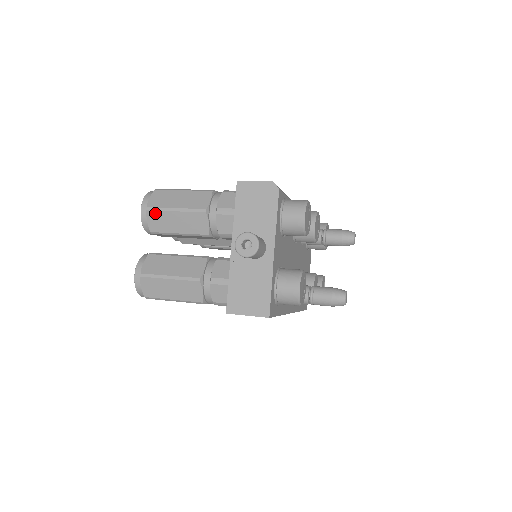
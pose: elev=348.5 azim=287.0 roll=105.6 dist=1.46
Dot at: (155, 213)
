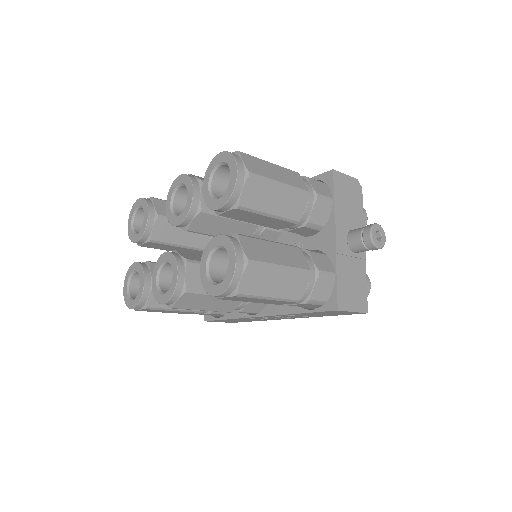
Dot at: (257, 182)
